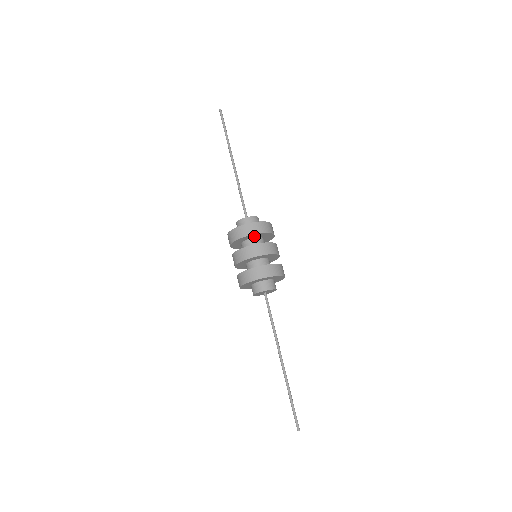
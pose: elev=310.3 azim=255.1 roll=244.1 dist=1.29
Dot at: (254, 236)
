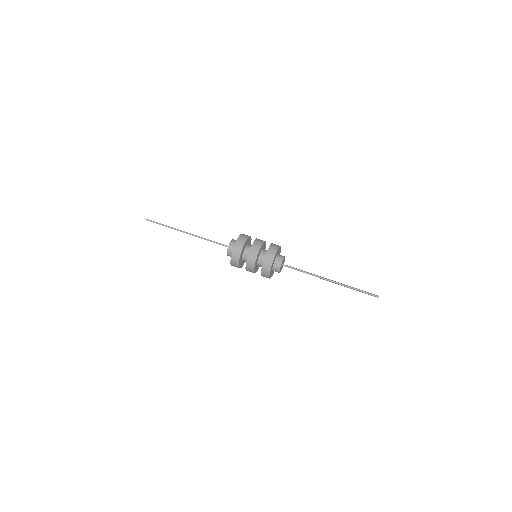
Dot at: (244, 248)
